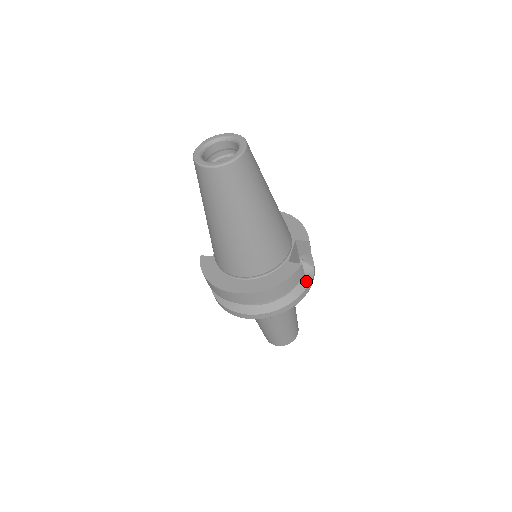
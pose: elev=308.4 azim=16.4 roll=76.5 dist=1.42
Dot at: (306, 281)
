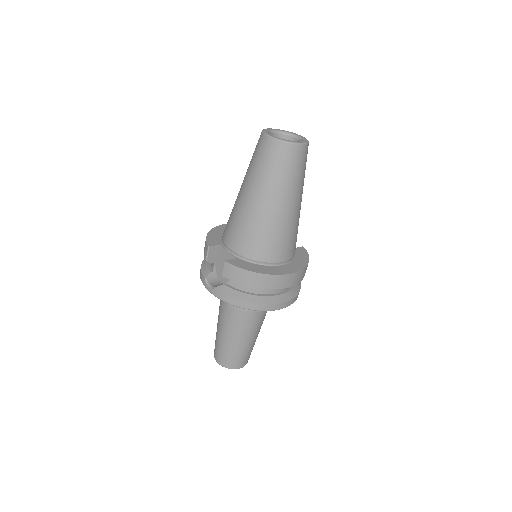
Dot at: occluded
